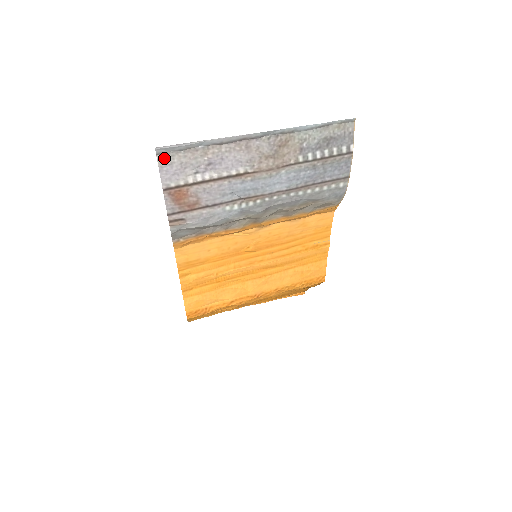
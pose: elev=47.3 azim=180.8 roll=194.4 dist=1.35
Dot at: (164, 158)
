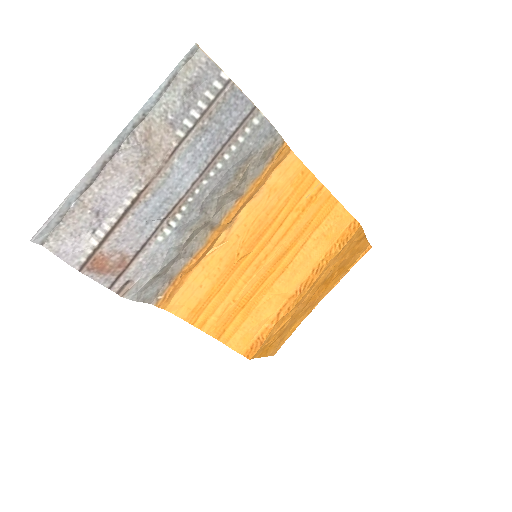
Dot at: (52, 242)
